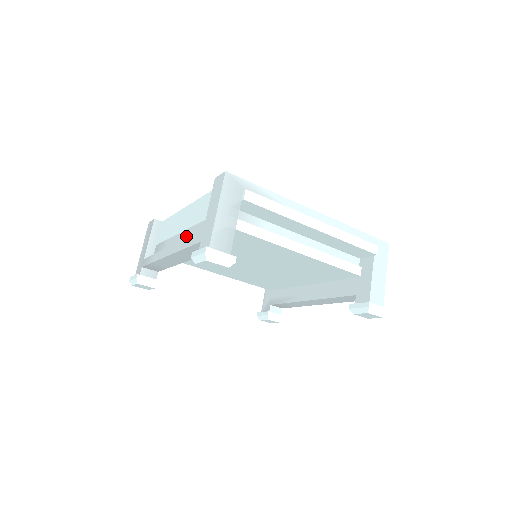
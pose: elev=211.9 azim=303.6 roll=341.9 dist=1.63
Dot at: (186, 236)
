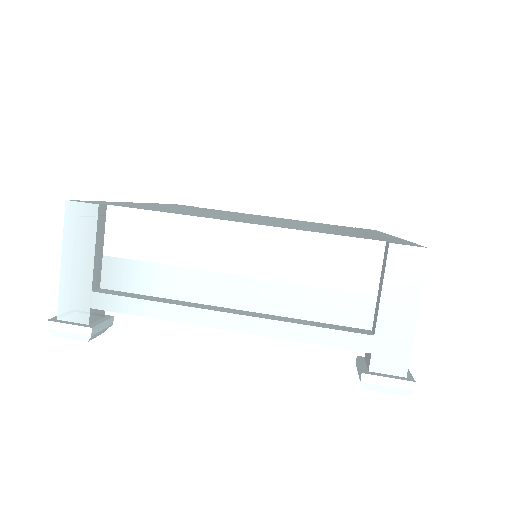
Dot at: (258, 292)
